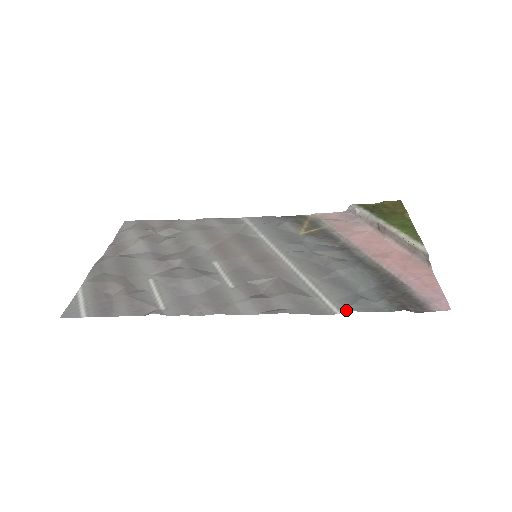
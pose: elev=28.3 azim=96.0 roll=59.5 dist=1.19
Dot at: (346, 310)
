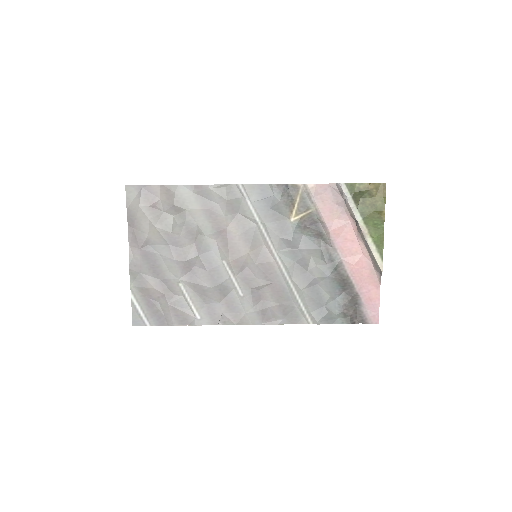
Dot at: (316, 323)
